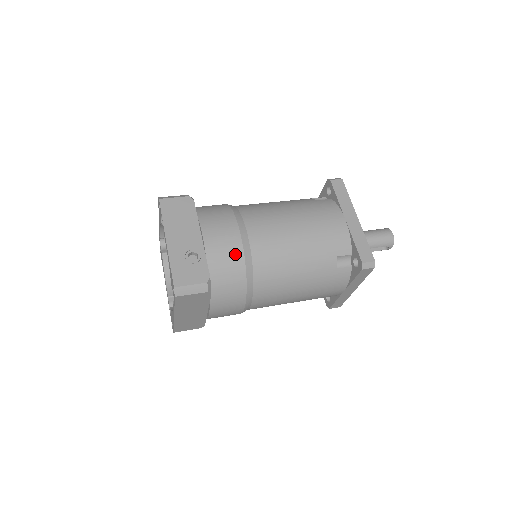
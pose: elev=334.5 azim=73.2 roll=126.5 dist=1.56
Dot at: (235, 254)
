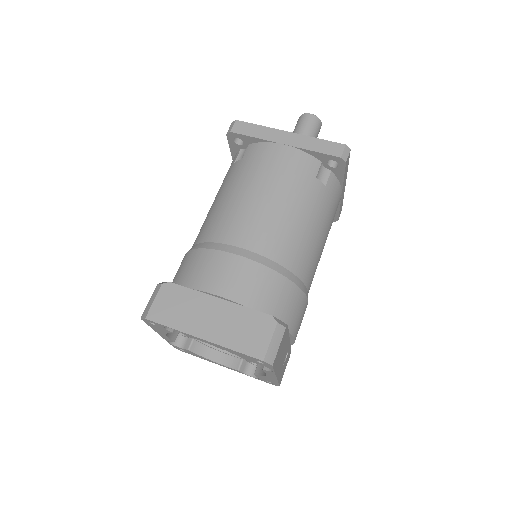
Dot at: occluded
